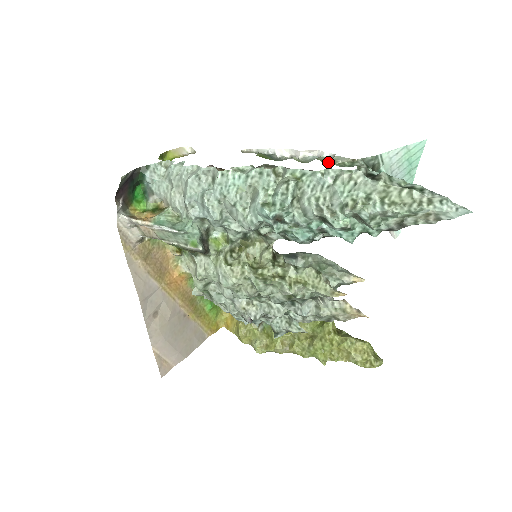
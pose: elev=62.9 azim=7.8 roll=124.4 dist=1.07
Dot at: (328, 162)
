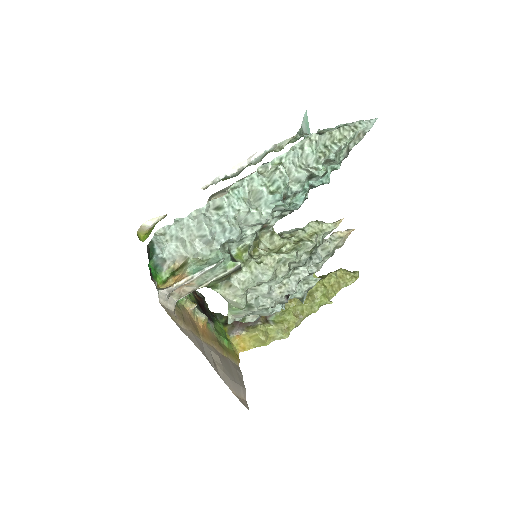
Dot at: (277, 150)
